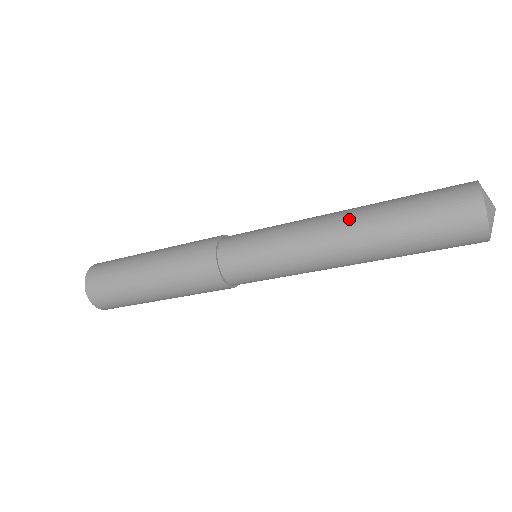
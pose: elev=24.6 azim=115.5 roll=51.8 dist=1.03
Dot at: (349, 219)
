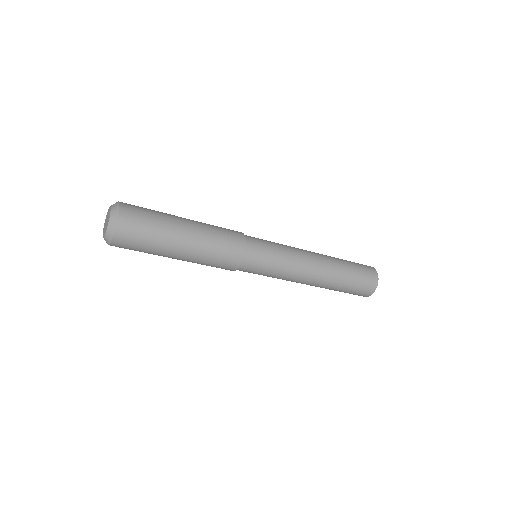
Dot at: (324, 270)
